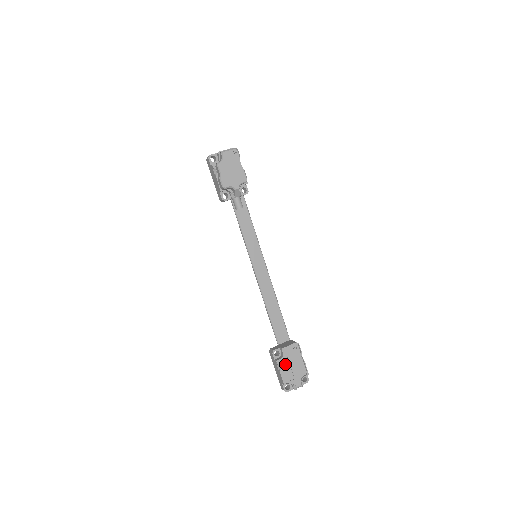
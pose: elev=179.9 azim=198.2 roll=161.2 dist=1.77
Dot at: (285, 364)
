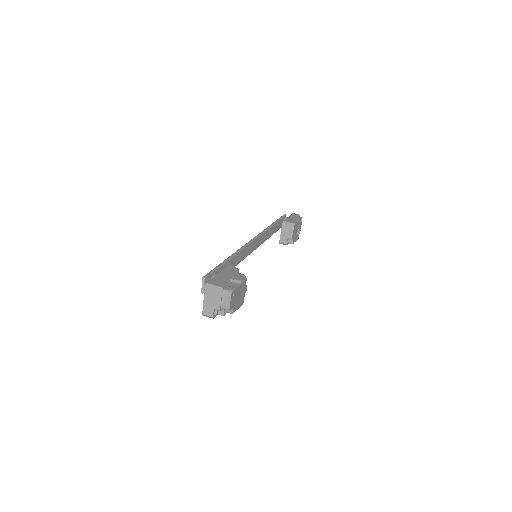
Dot at: (293, 236)
